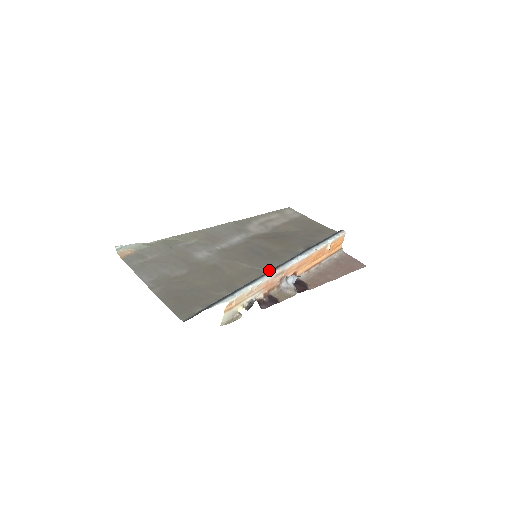
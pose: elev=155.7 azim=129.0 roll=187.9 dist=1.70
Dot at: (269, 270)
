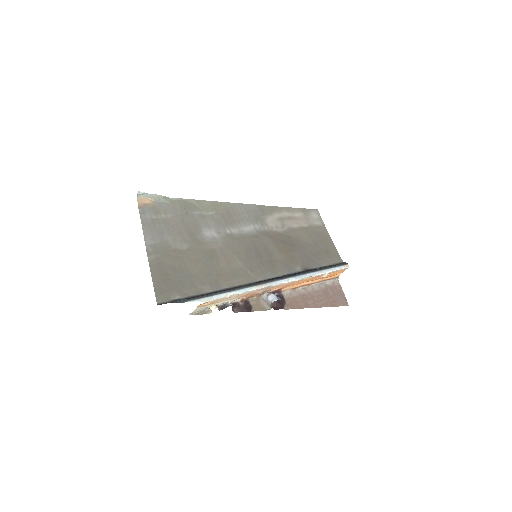
Dot at: (258, 279)
